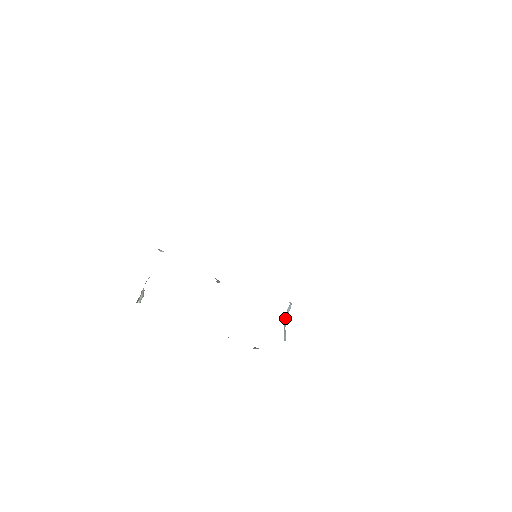
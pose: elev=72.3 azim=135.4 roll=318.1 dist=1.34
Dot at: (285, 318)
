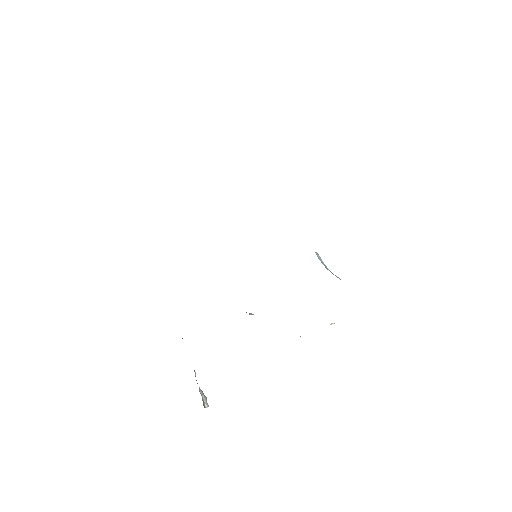
Dot at: occluded
